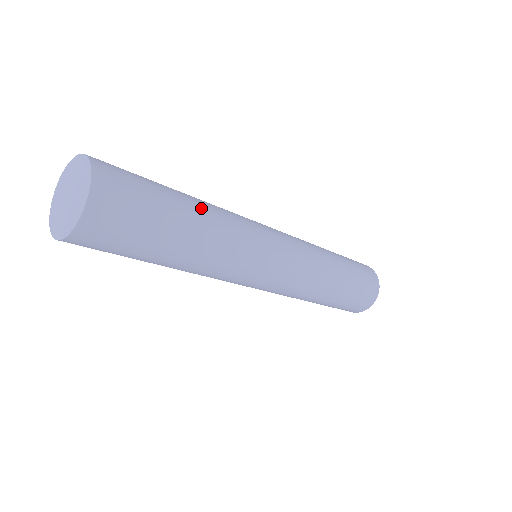
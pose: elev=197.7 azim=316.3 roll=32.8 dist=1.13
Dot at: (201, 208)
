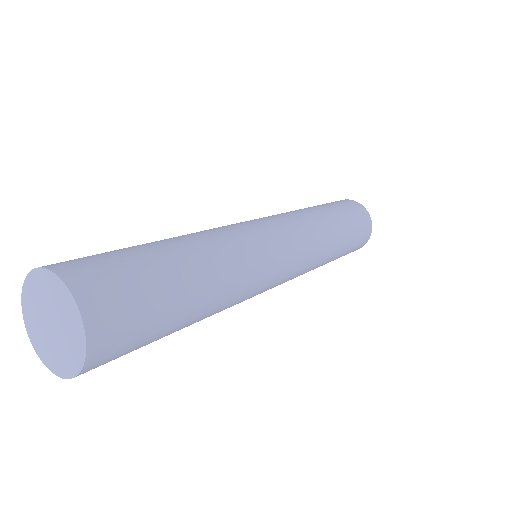
Dot at: (196, 251)
